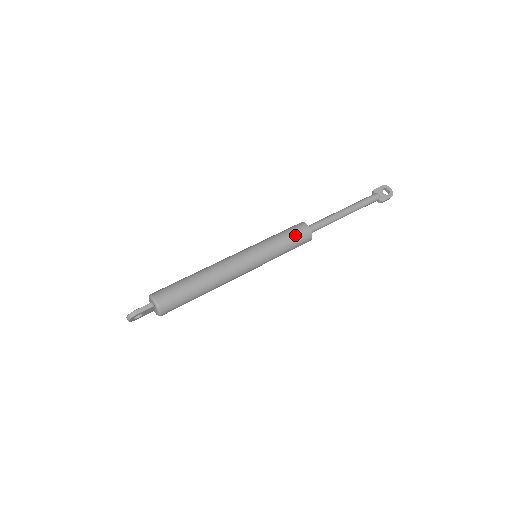
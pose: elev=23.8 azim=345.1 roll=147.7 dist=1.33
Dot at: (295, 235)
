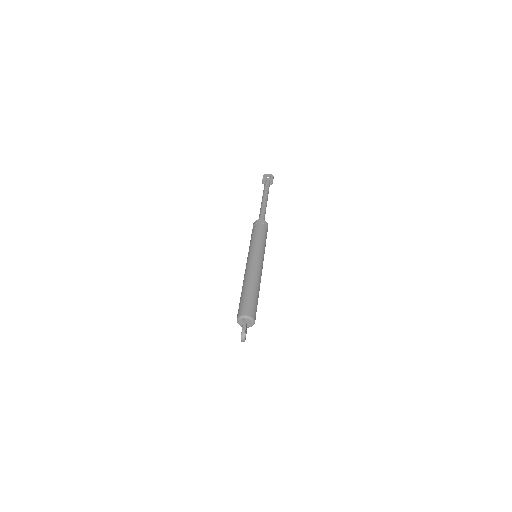
Dot at: (260, 228)
